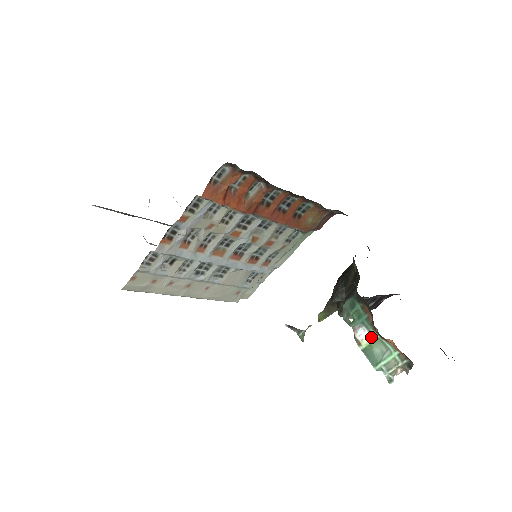
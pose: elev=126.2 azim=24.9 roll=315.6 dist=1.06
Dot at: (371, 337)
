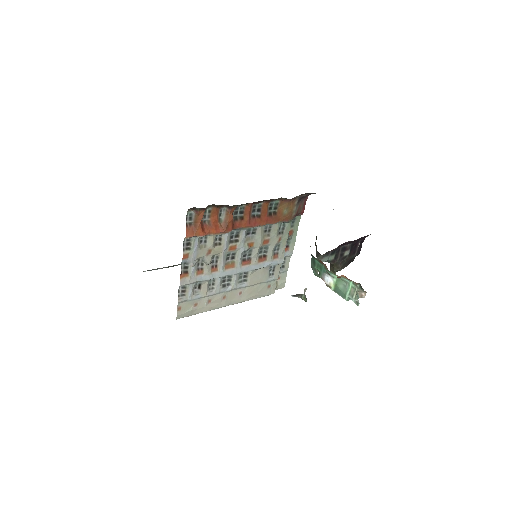
Dot at: (333, 279)
